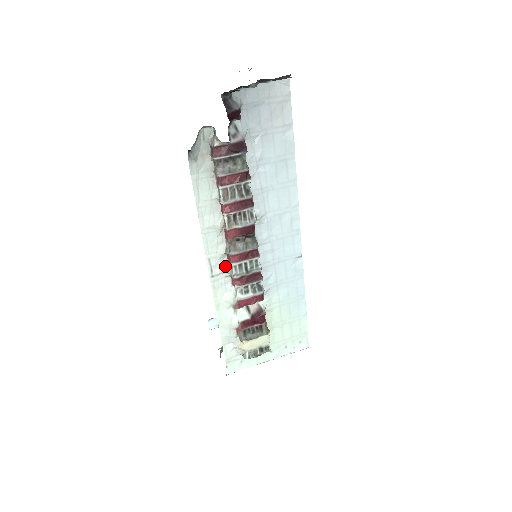
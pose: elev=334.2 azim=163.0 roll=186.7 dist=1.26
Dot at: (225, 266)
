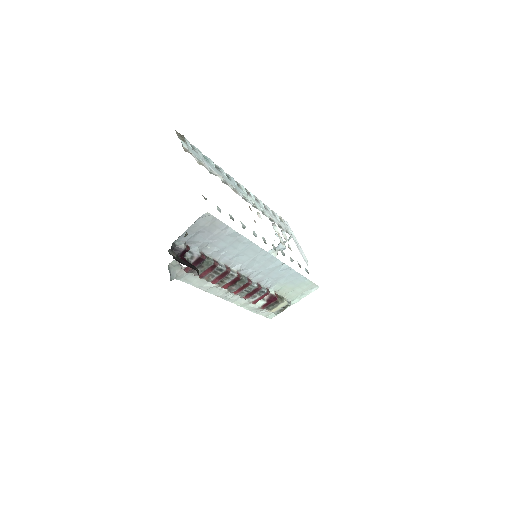
Dot at: (233, 293)
